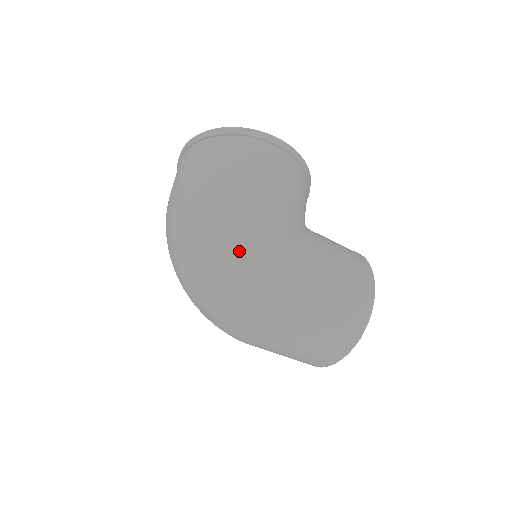
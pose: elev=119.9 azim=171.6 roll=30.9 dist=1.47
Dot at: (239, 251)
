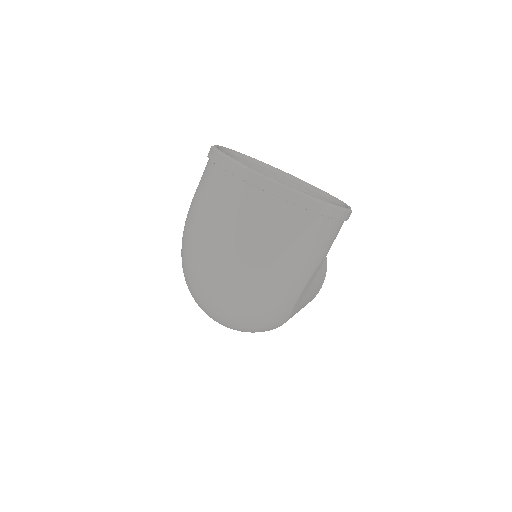
Dot at: (272, 320)
